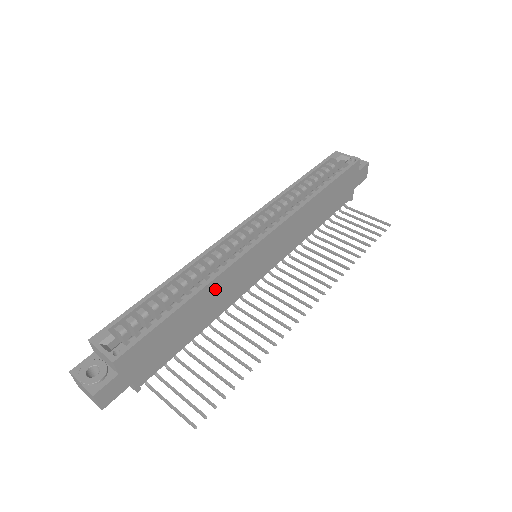
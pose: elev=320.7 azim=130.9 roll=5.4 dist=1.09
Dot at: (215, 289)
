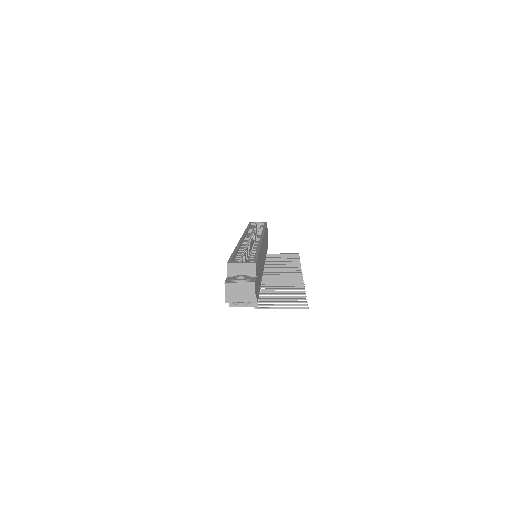
Dot at: occluded
